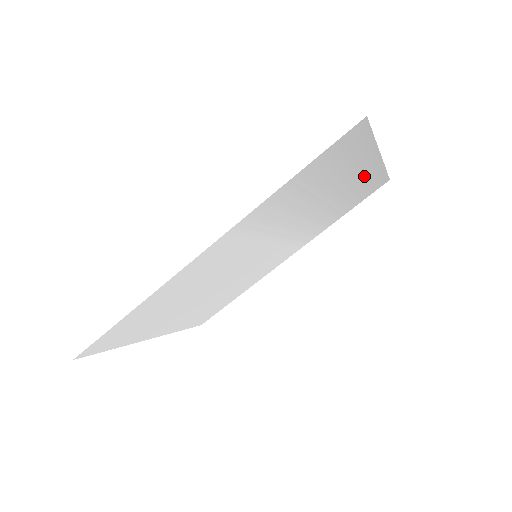
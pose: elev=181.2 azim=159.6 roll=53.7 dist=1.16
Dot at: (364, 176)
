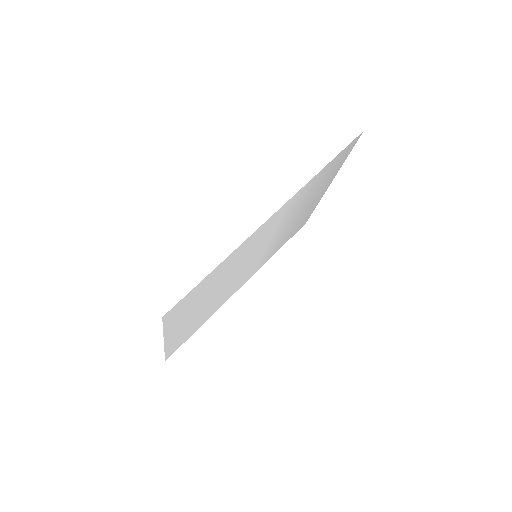
Dot at: (315, 202)
